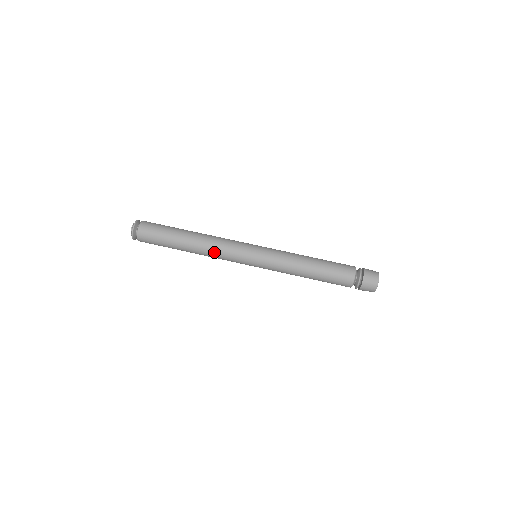
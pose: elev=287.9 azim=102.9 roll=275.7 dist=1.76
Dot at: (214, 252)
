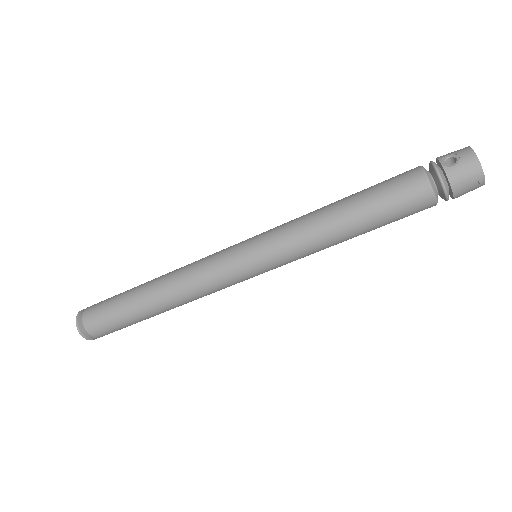
Dot at: occluded
